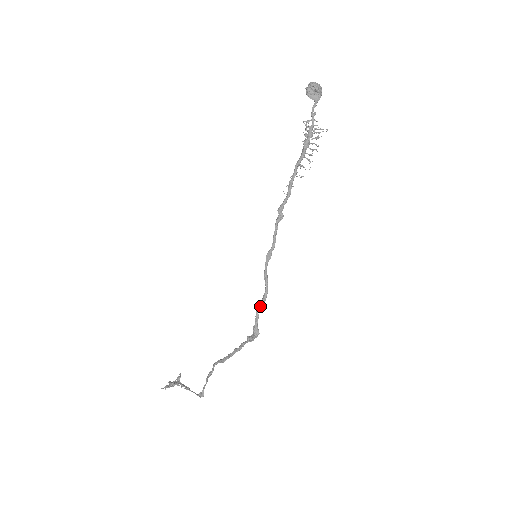
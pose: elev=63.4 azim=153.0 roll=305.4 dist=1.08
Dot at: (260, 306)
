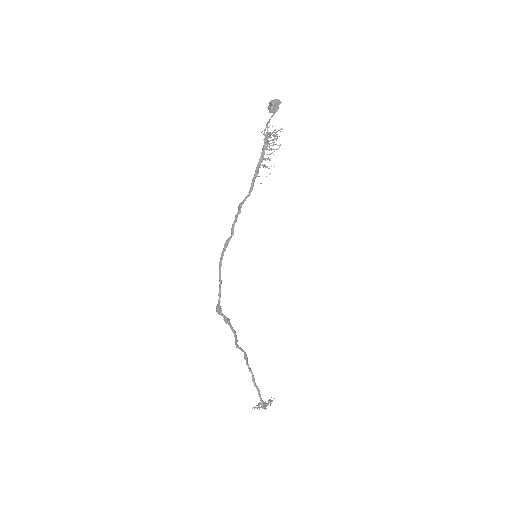
Dot at: (220, 286)
